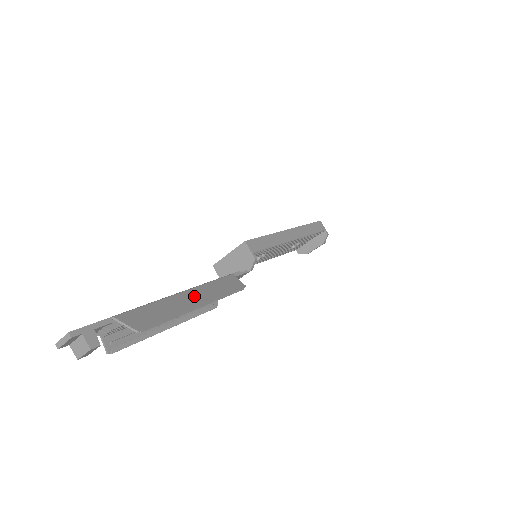
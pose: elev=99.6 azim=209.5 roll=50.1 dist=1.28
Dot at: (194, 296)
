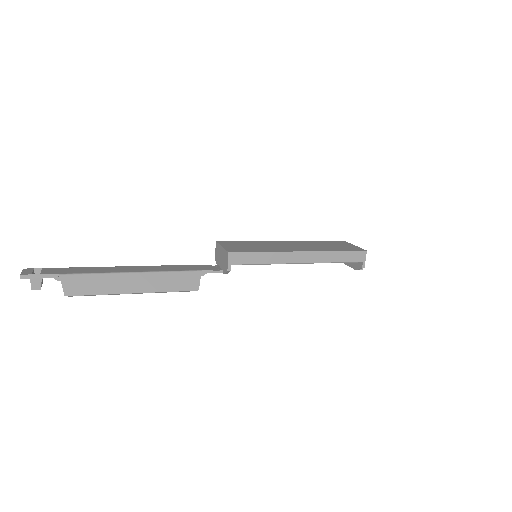
Dot at: (140, 281)
